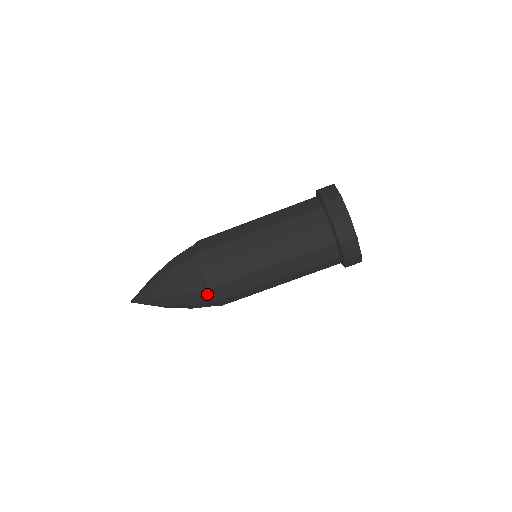
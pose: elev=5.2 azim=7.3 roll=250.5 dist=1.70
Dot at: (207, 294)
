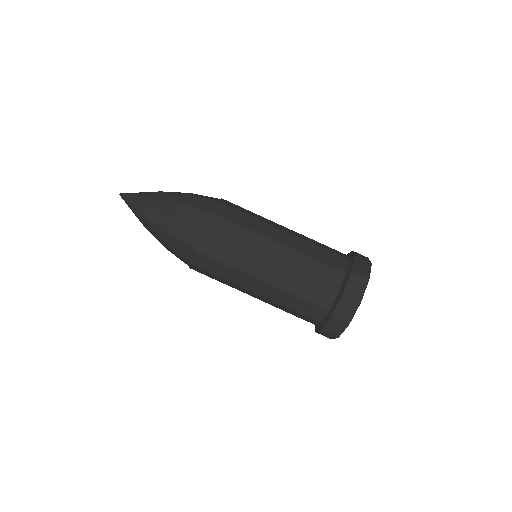
Dot at: (187, 262)
